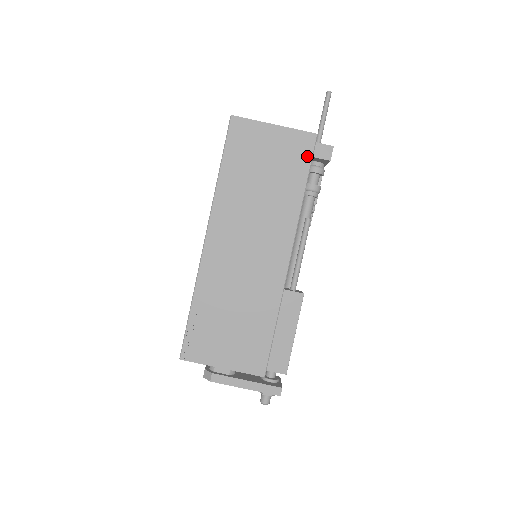
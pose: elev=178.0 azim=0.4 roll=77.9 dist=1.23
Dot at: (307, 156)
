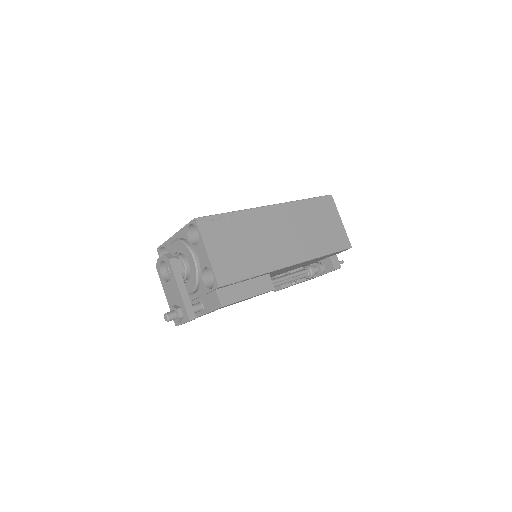
Dot at: (341, 247)
